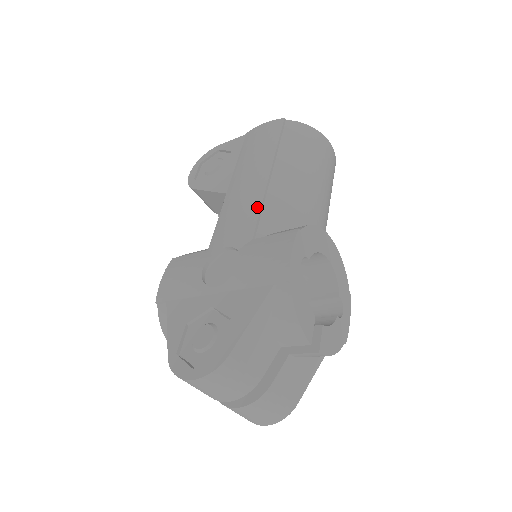
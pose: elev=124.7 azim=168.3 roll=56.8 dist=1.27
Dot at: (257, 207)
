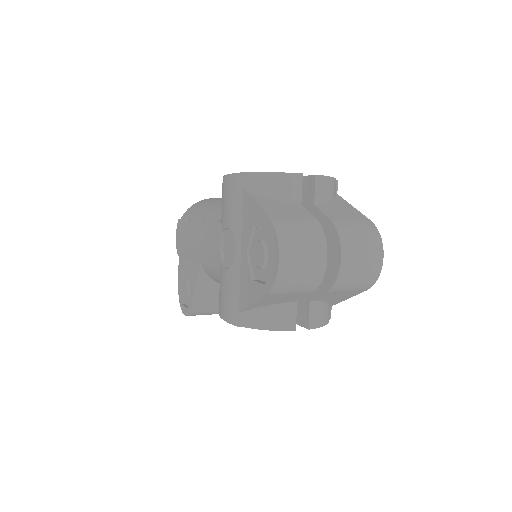
Dot at: (208, 224)
